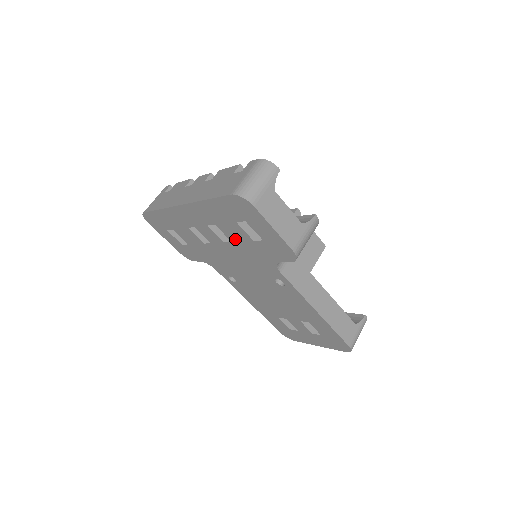
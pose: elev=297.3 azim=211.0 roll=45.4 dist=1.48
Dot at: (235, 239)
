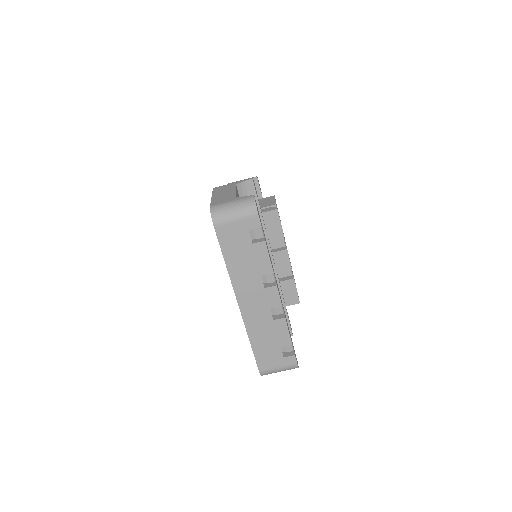
Dot at: occluded
